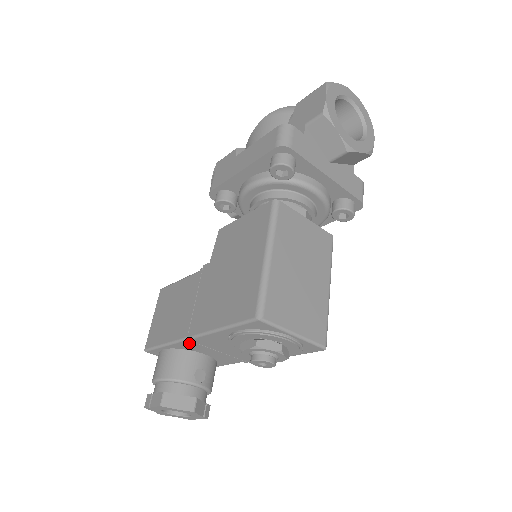
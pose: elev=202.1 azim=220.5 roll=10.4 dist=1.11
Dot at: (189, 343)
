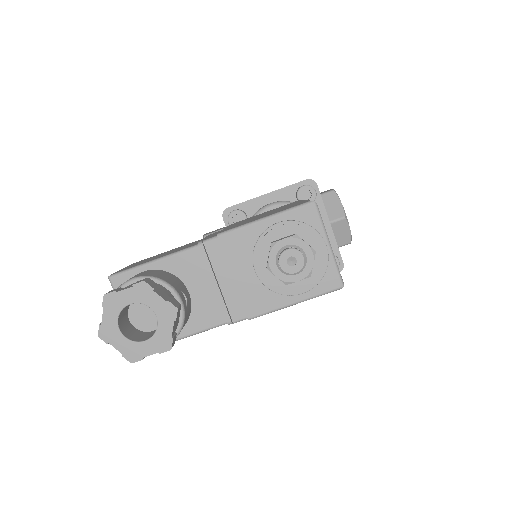
Dot at: (193, 256)
